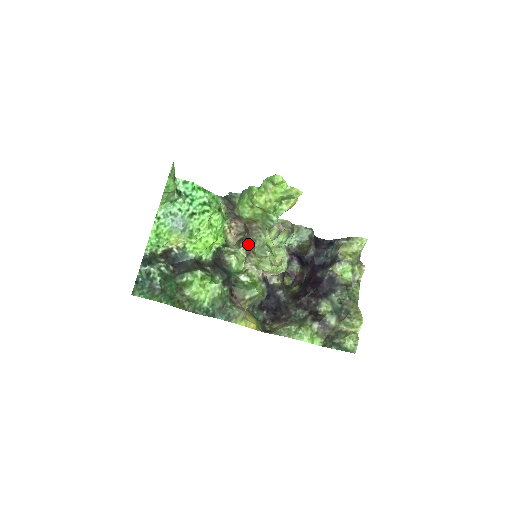
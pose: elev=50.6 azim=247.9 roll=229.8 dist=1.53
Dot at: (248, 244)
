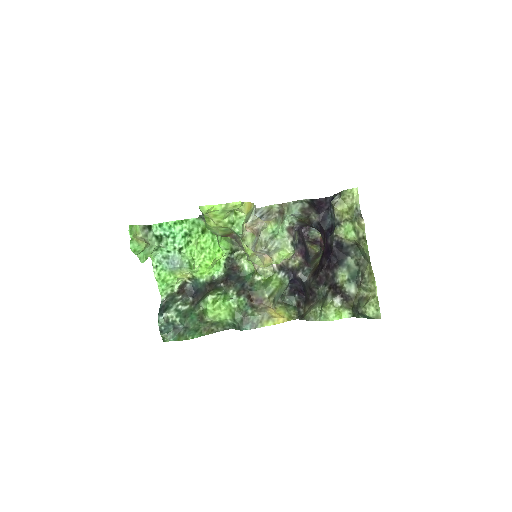
Dot at: occluded
